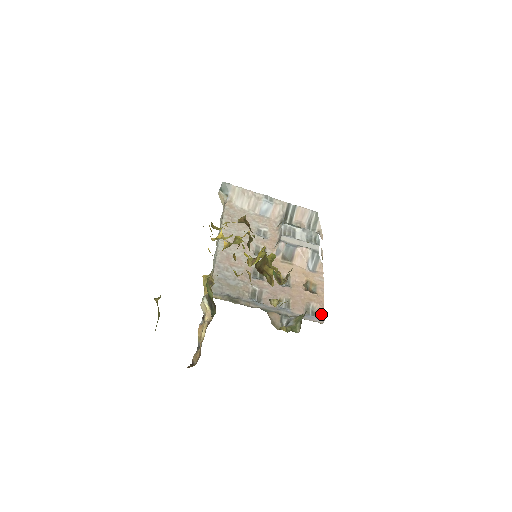
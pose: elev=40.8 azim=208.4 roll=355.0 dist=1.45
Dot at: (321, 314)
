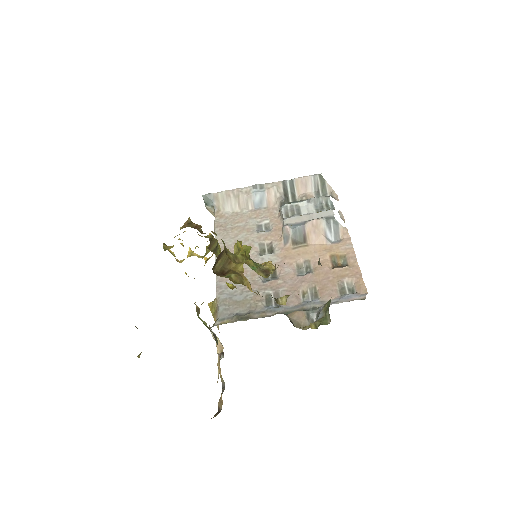
Dot at: (361, 288)
